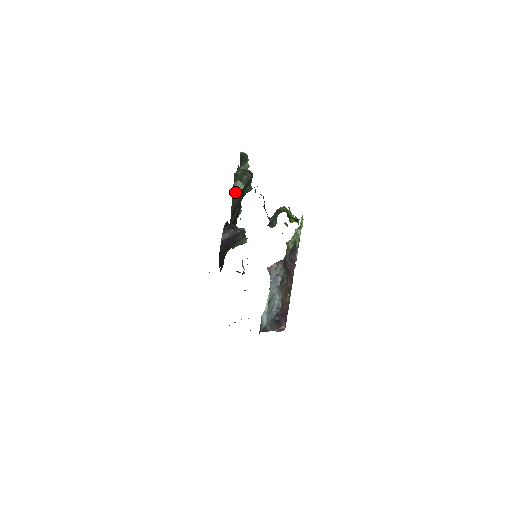
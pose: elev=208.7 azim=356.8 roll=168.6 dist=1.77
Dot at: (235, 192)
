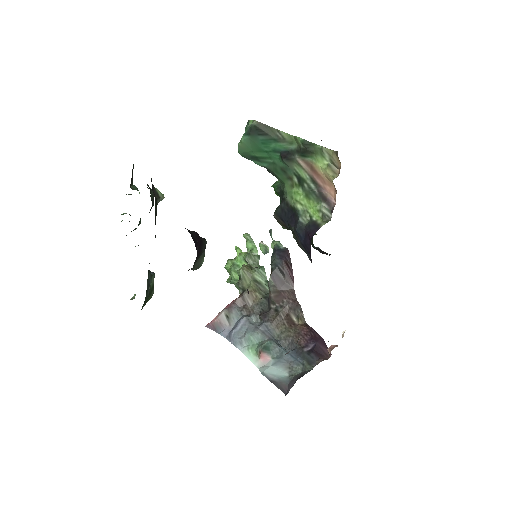
Dot at: (156, 201)
